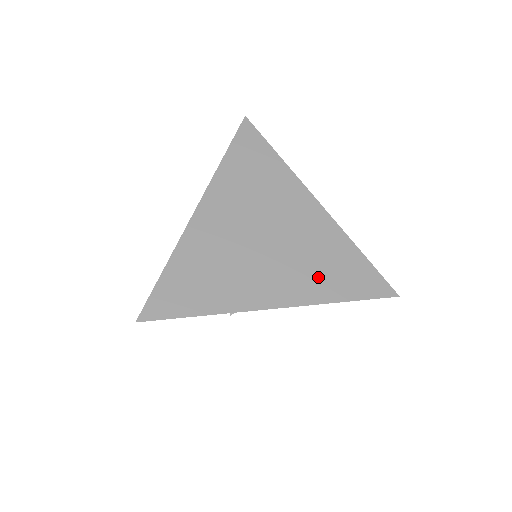
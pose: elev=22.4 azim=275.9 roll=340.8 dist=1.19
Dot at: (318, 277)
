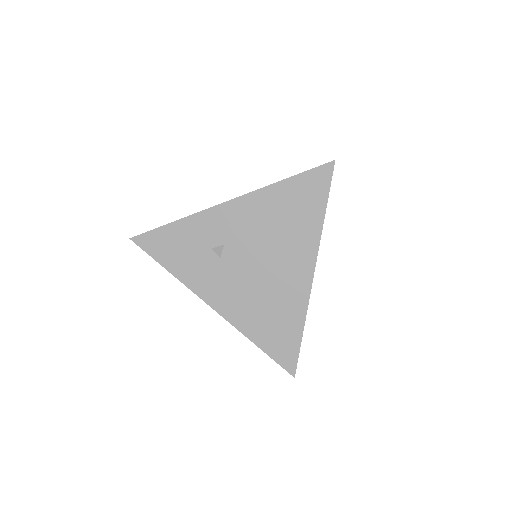
Dot at: occluded
